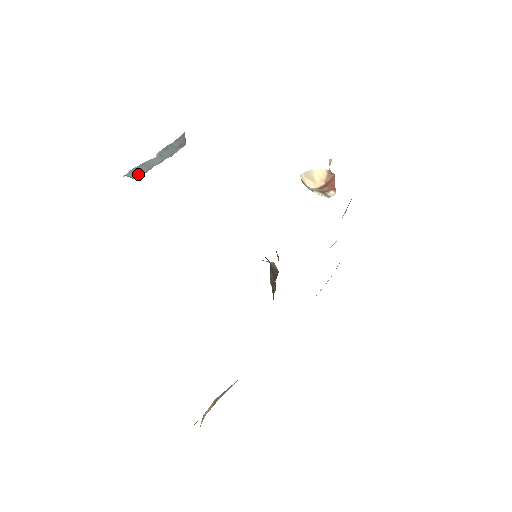
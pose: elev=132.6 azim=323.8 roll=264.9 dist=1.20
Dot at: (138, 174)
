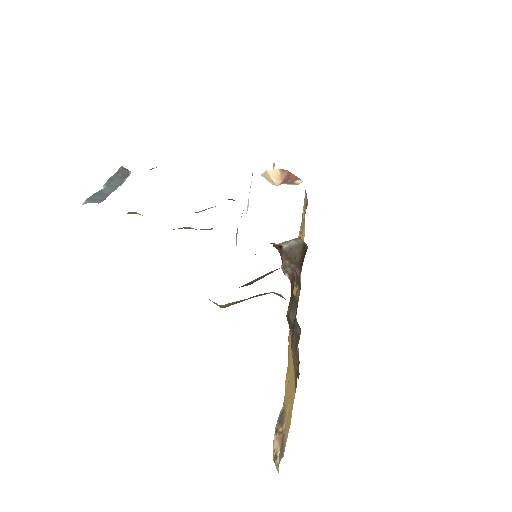
Dot at: (98, 200)
